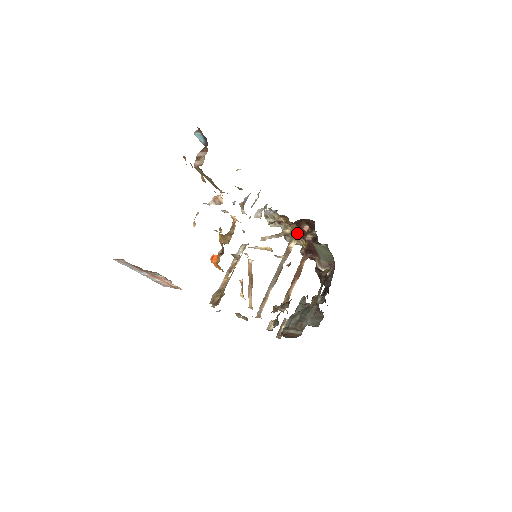
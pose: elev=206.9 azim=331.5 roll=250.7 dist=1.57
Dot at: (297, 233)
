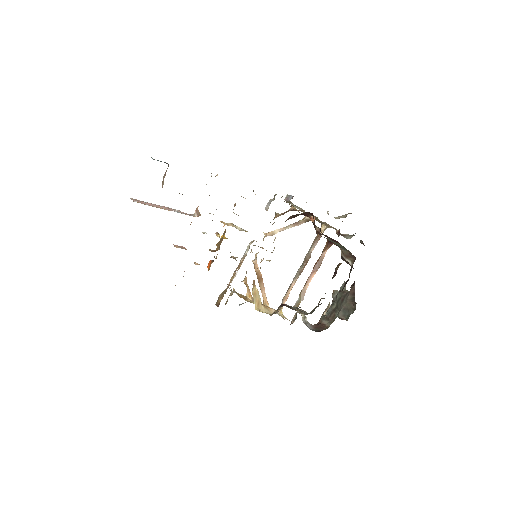
Dot at: (317, 219)
